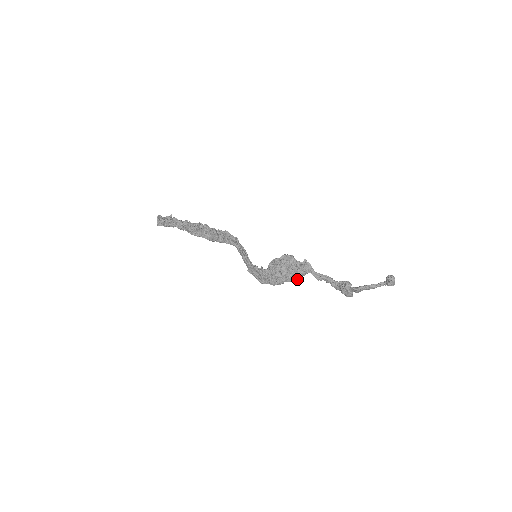
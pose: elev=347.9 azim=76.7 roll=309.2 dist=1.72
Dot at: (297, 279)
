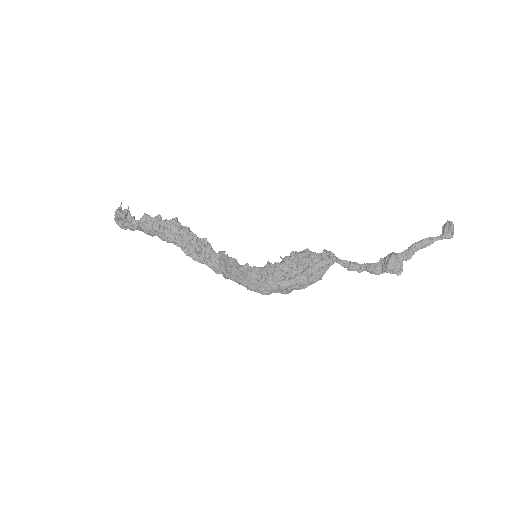
Dot at: (317, 277)
